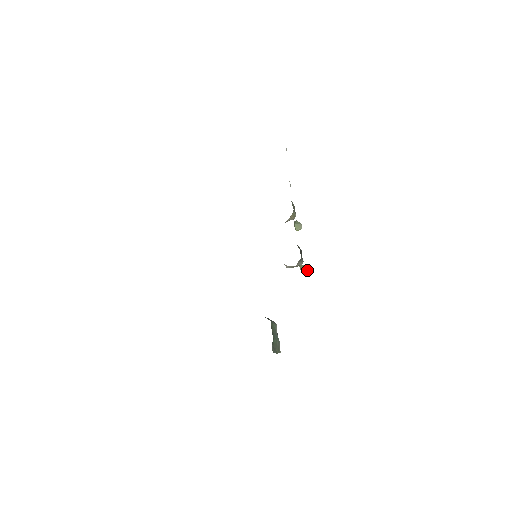
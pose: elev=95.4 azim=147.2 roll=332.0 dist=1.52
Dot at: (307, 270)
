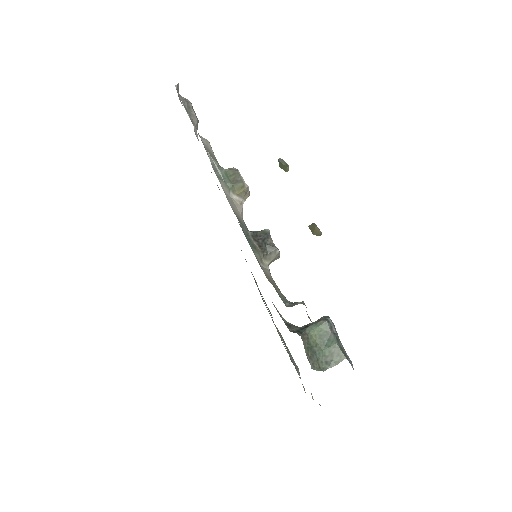
Dot at: (316, 229)
